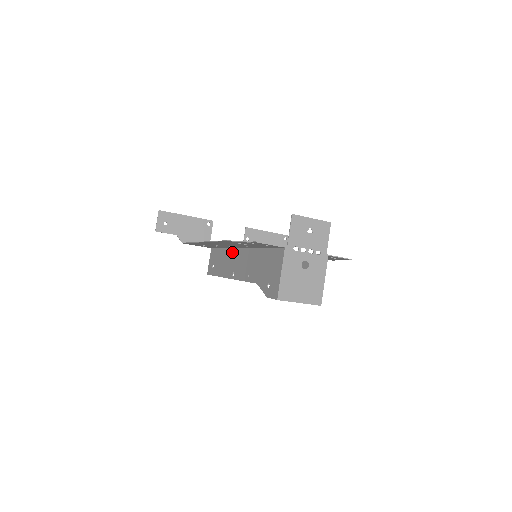
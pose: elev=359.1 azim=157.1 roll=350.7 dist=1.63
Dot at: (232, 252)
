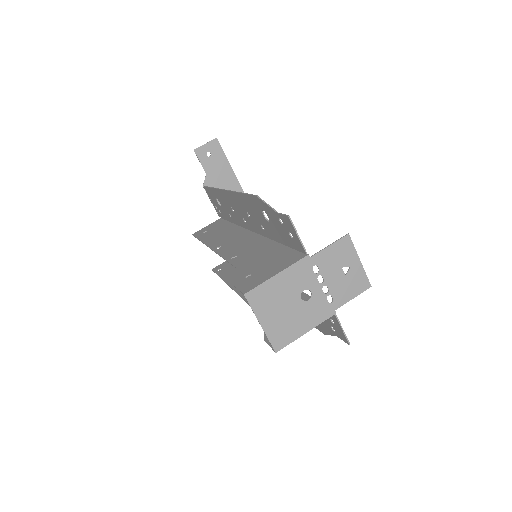
Dot at: (239, 230)
